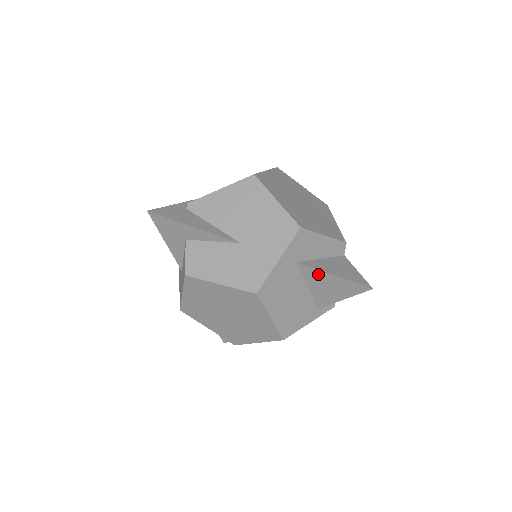
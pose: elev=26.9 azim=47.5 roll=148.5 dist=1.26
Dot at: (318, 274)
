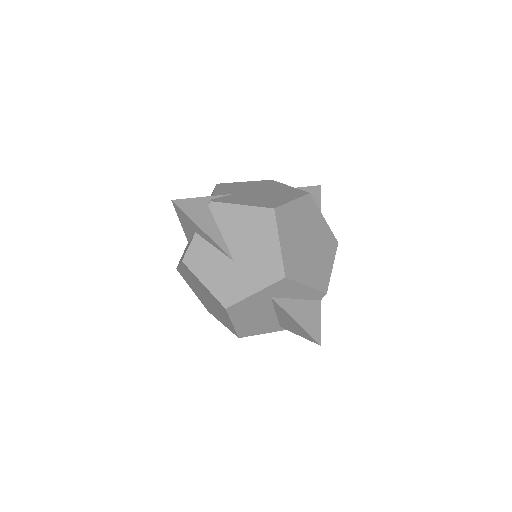
Dot at: (285, 313)
